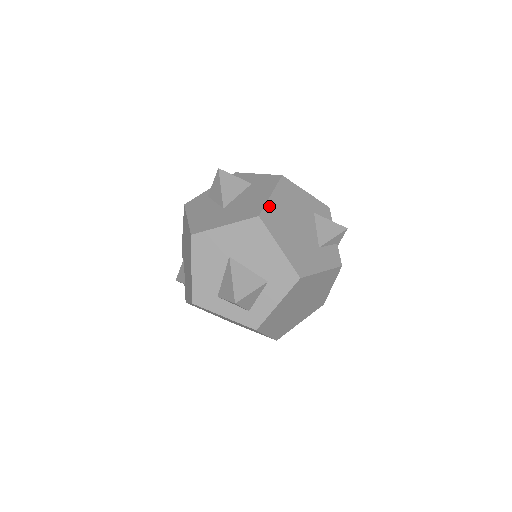
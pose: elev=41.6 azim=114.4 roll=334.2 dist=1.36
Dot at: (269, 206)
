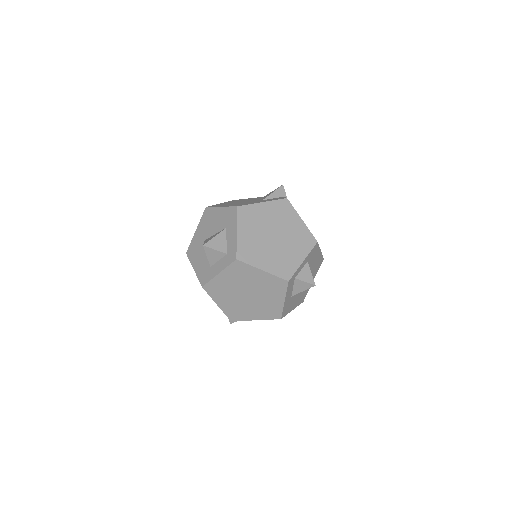
Dot at: occluded
